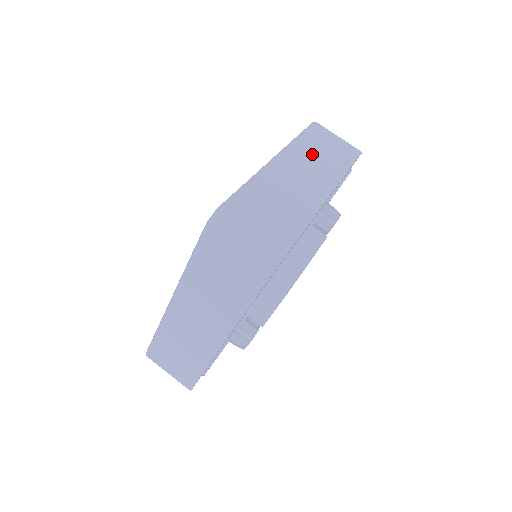
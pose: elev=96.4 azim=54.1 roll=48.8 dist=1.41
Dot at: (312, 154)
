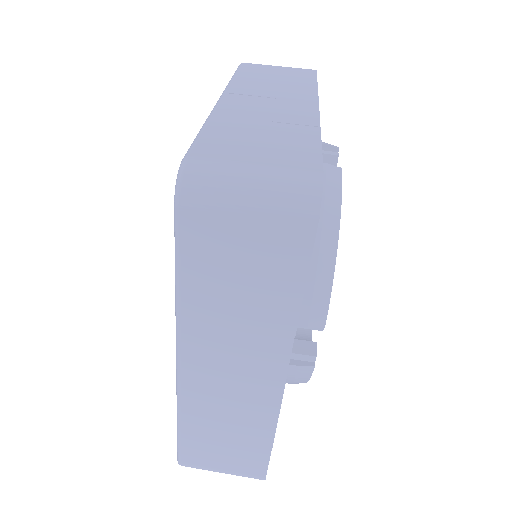
Dot at: (263, 84)
